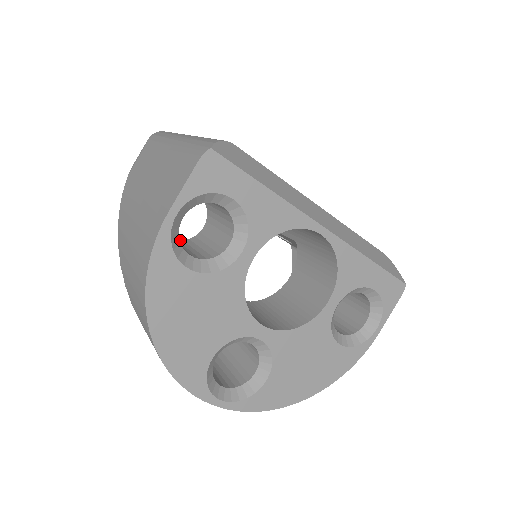
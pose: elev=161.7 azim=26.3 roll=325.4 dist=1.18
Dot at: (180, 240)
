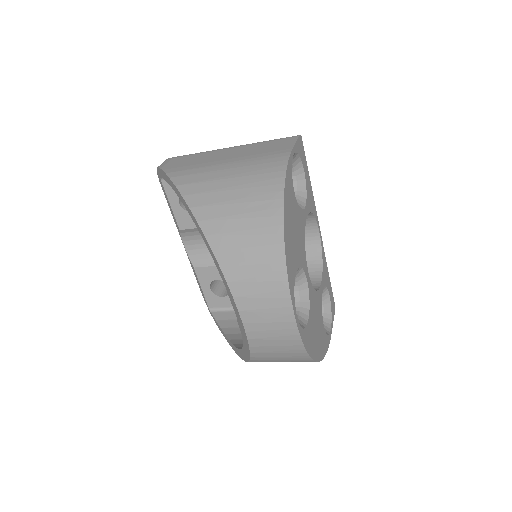
Dot at: occluded
